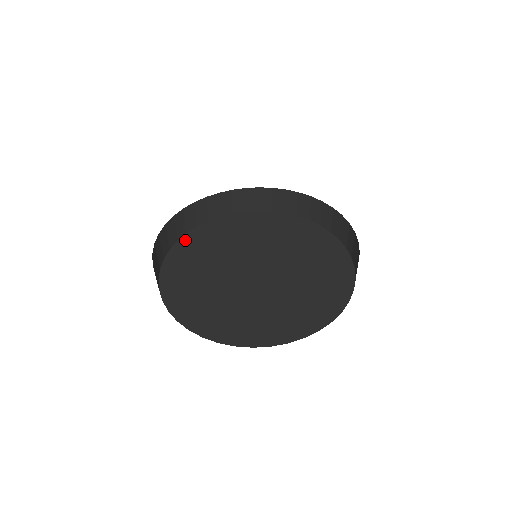
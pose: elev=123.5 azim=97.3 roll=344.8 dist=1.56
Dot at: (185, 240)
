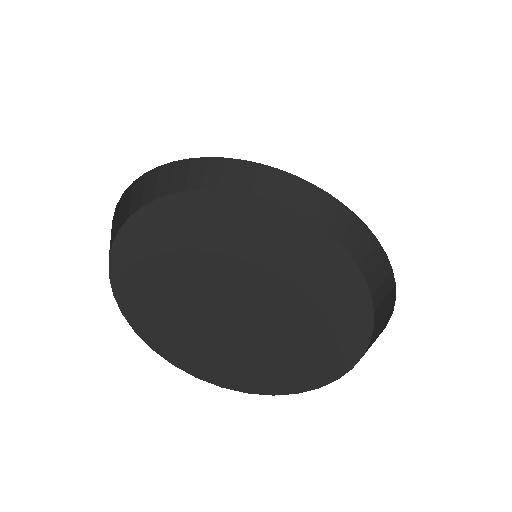
Dot at: (130, 229)
